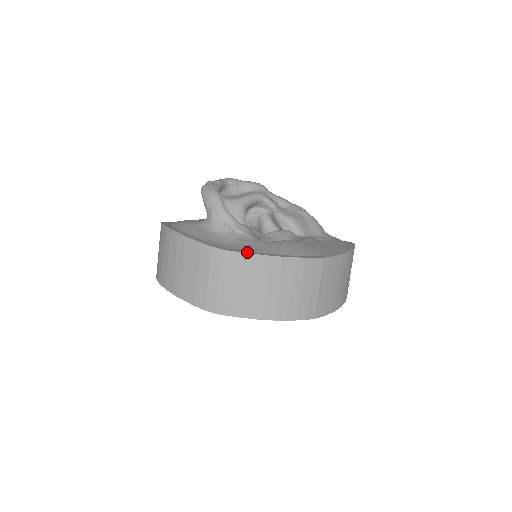
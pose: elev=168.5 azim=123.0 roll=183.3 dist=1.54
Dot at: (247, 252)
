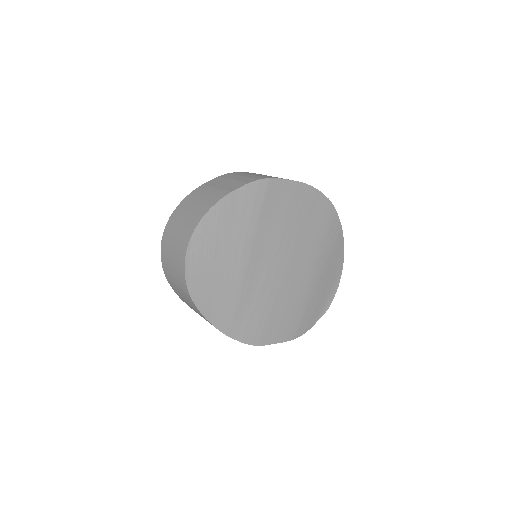
Dot at: occluded
